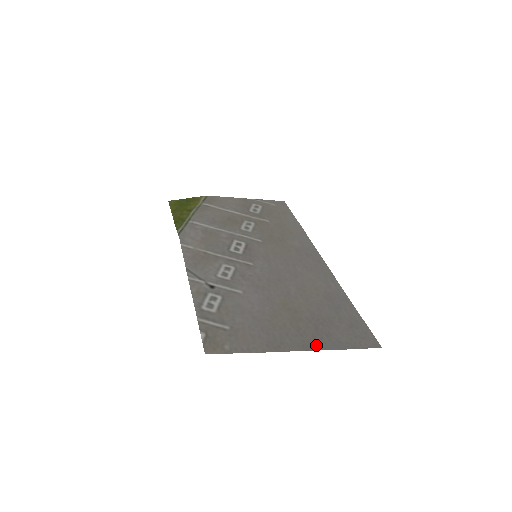
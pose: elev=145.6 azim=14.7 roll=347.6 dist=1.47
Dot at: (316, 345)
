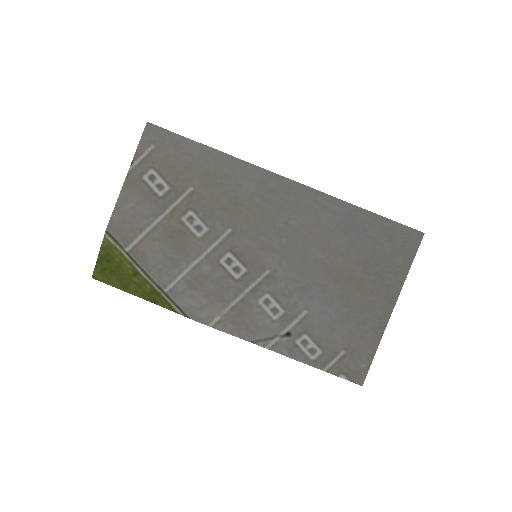
Dot at: (394, 291)
